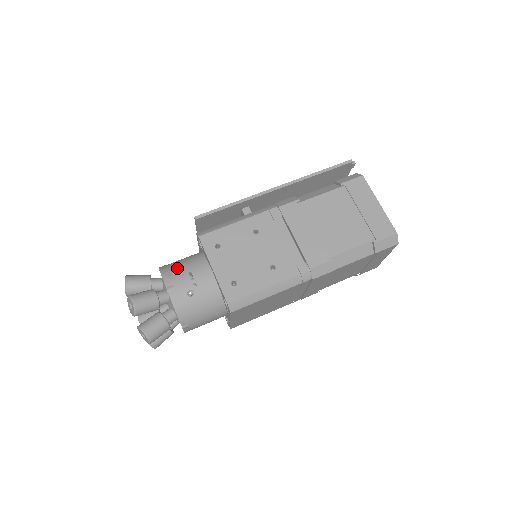
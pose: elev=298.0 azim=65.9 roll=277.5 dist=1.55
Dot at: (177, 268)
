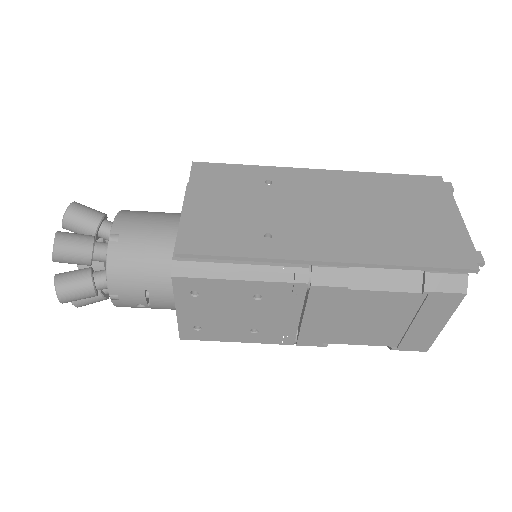
Dot at: (131, 275)
